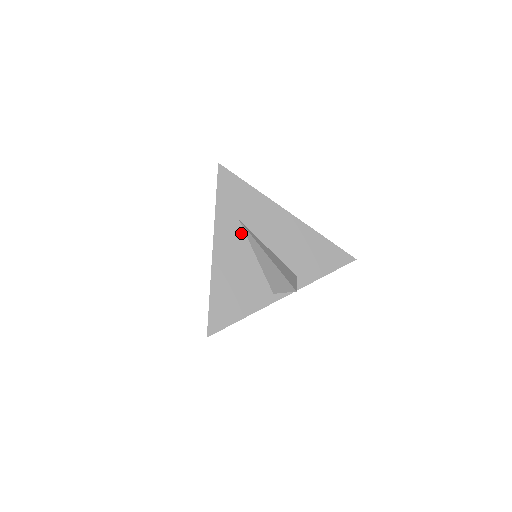
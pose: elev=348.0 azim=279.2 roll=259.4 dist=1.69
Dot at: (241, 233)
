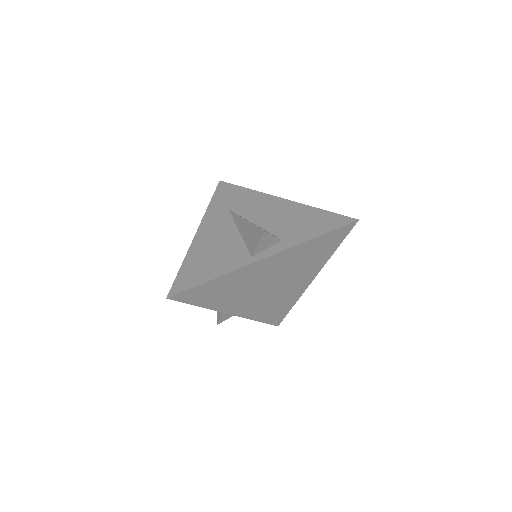
Dot at: (228, 218)
